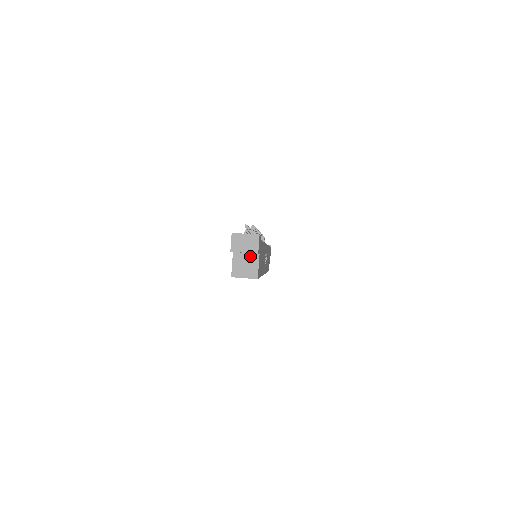
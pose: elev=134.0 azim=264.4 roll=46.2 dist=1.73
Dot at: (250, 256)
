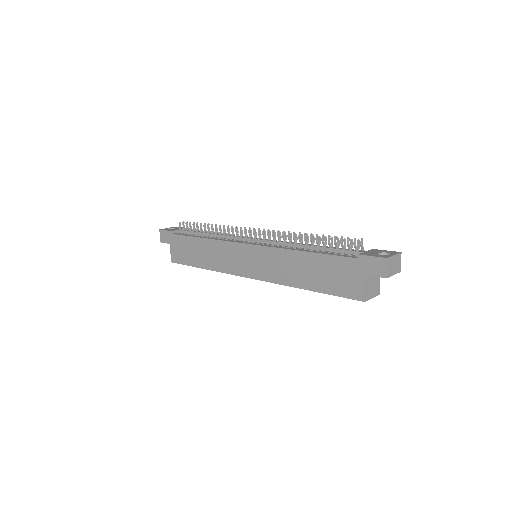
Dot at: occluded
